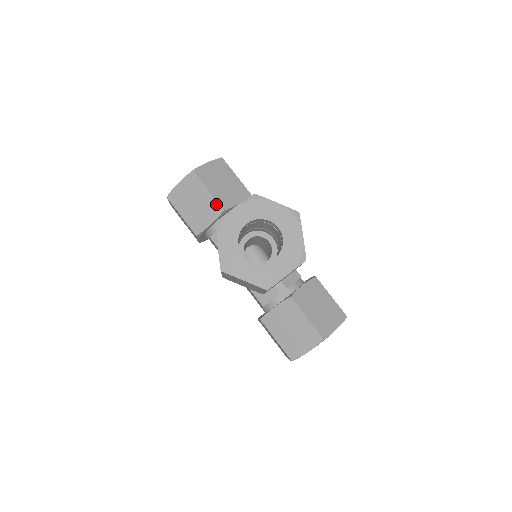
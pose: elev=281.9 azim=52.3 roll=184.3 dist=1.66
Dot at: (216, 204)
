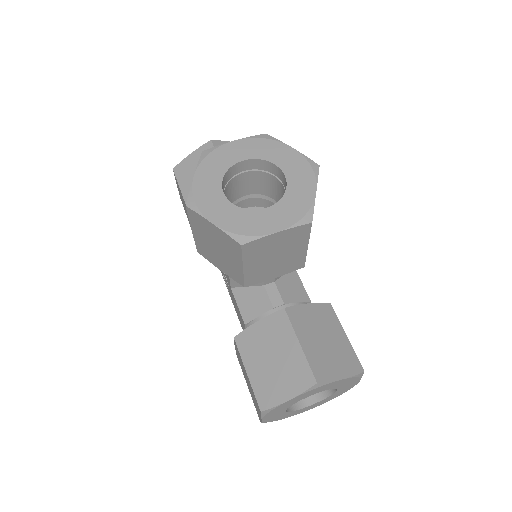
Dot at: occluded
